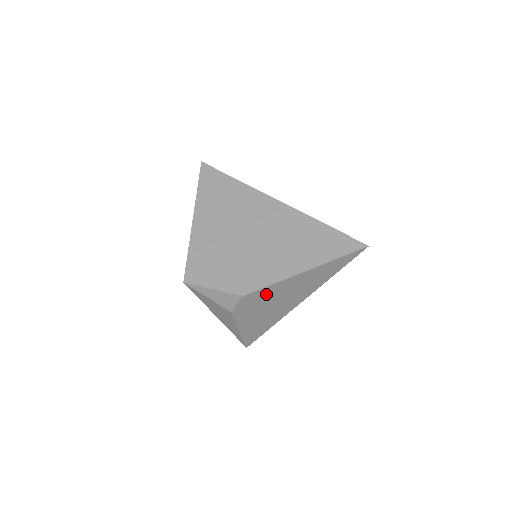
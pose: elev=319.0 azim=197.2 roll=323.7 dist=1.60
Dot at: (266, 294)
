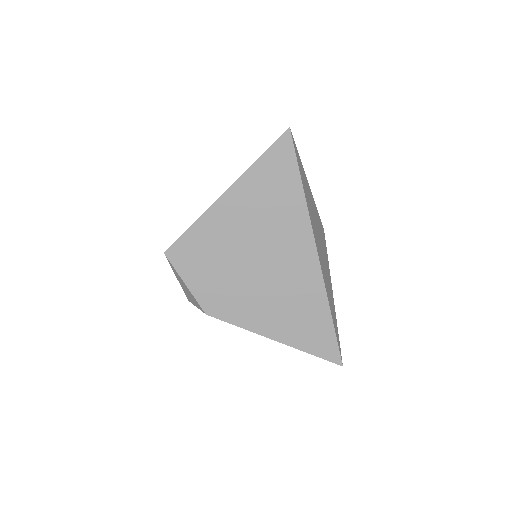
Dot at: occluded
